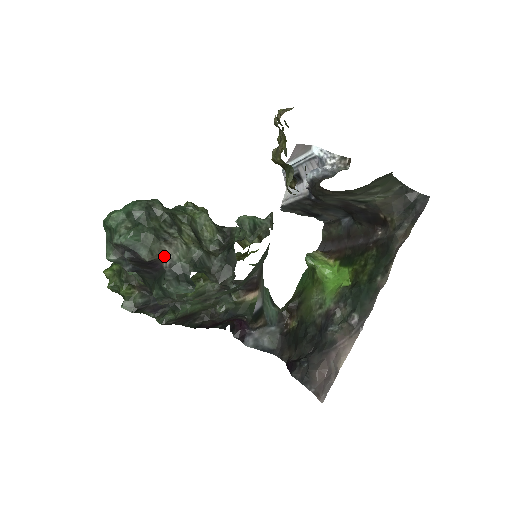
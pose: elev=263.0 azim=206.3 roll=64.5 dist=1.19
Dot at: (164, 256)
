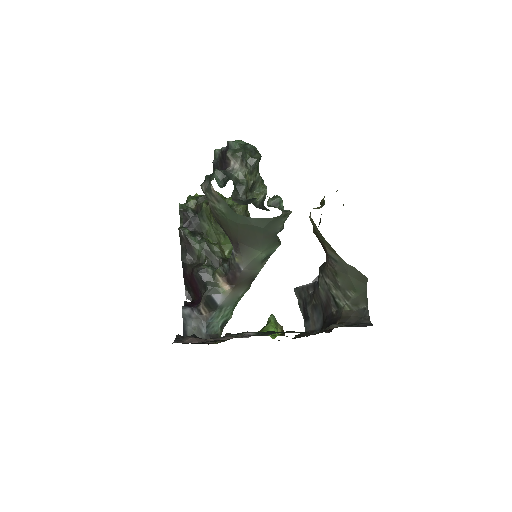
Dot at: (233, 164)
